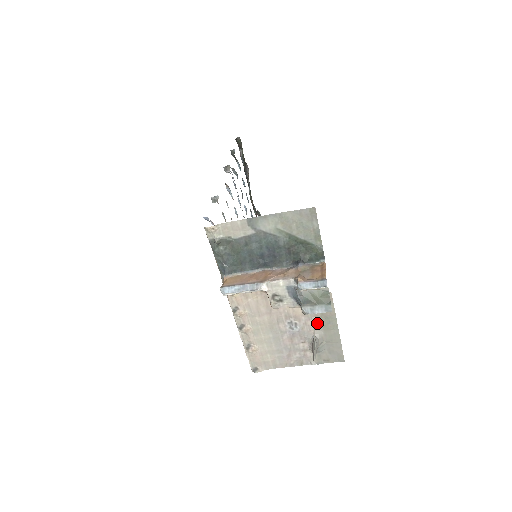
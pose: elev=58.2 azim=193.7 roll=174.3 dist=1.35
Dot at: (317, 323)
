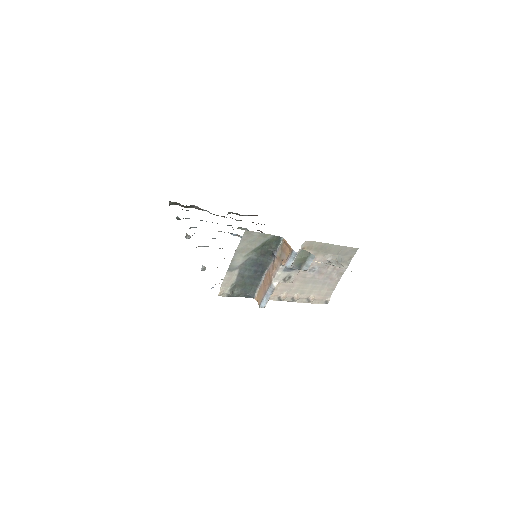
Dot at: (321, 255)
